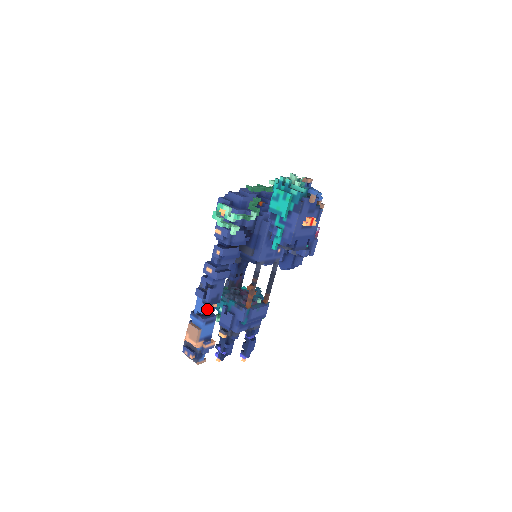
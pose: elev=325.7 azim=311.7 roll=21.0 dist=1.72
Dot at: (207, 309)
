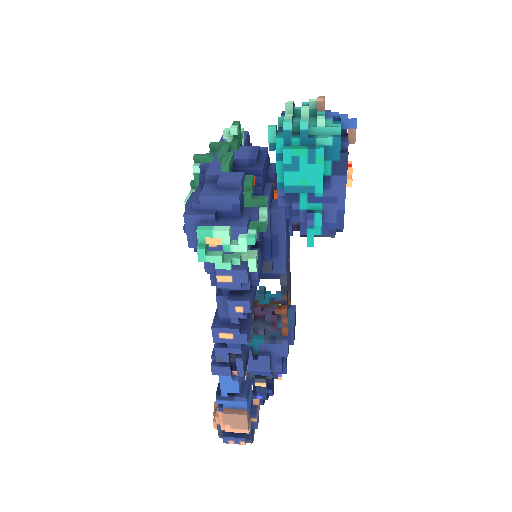
Dot at: occluded
